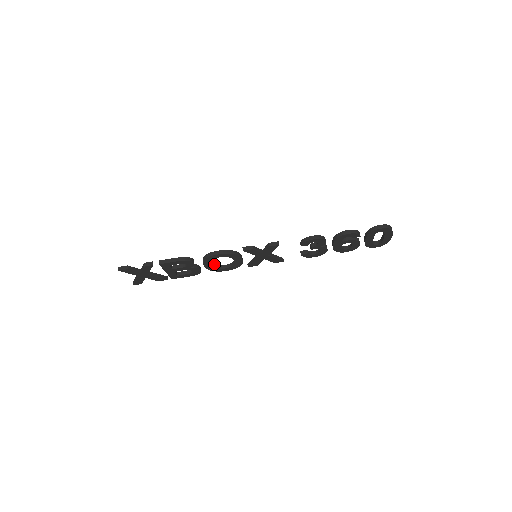
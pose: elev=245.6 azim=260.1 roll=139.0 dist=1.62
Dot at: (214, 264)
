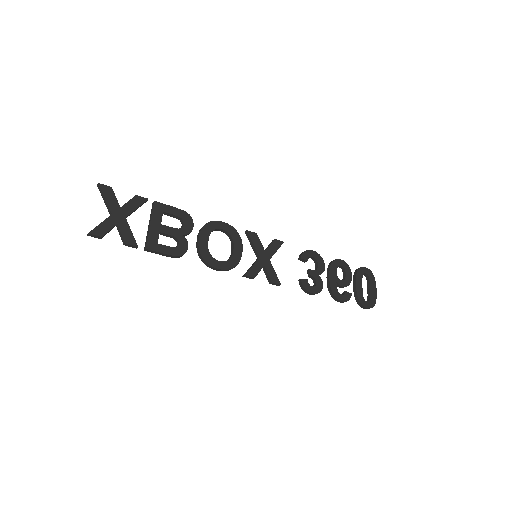
Dot at: occluded
